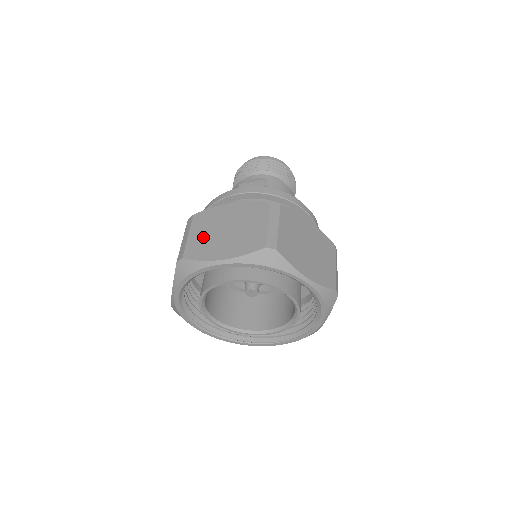
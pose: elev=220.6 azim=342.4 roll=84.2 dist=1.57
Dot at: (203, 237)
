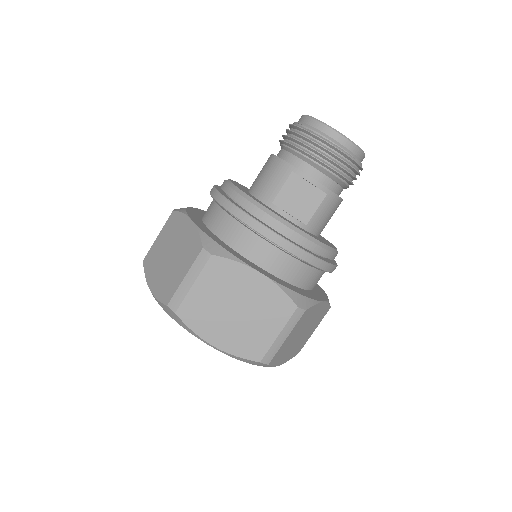
Dot at: (208, 301)
